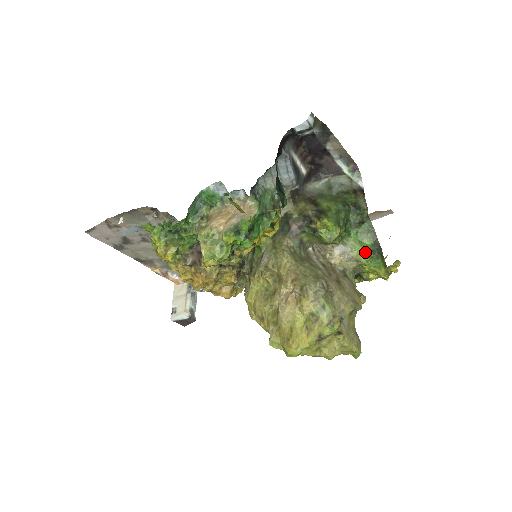
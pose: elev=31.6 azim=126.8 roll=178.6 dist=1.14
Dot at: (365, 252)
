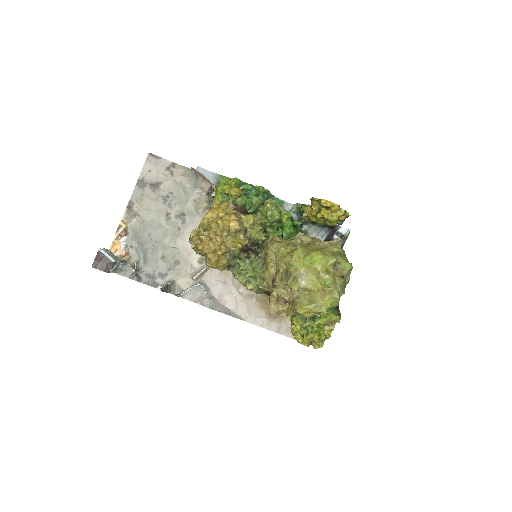
Dot at: occluded
